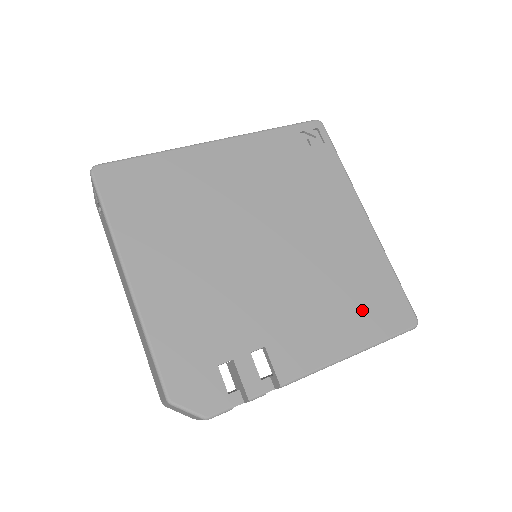
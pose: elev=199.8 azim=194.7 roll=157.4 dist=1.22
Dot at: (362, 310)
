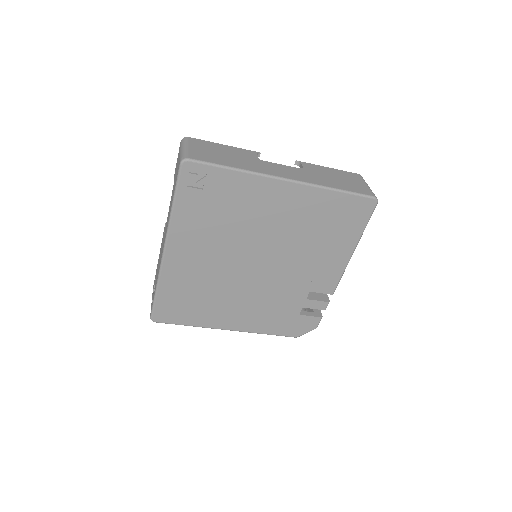
Dot at: (338, 230)
